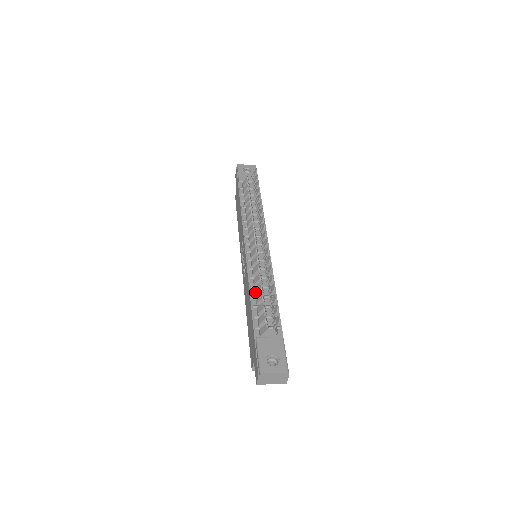
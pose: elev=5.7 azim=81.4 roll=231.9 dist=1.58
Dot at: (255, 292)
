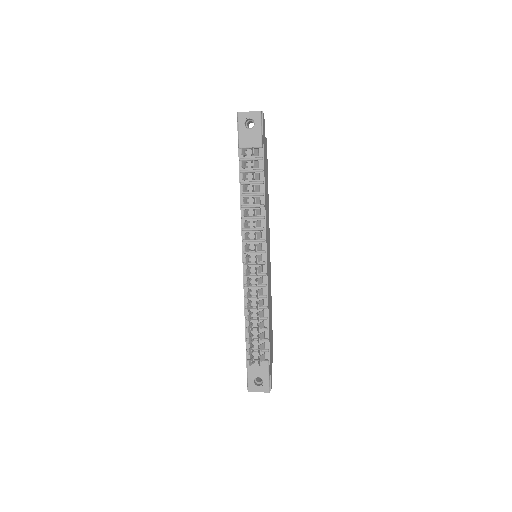
Dot at: occluded
